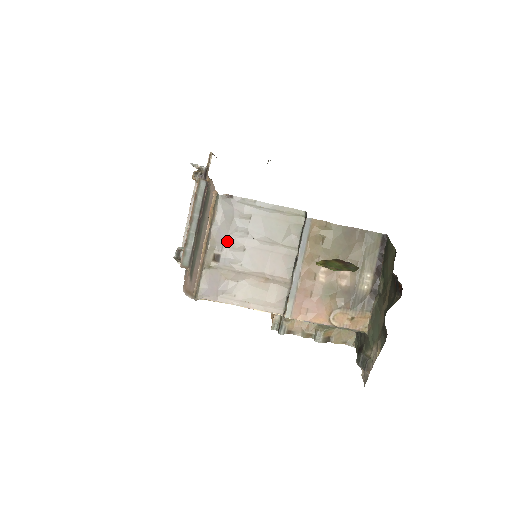
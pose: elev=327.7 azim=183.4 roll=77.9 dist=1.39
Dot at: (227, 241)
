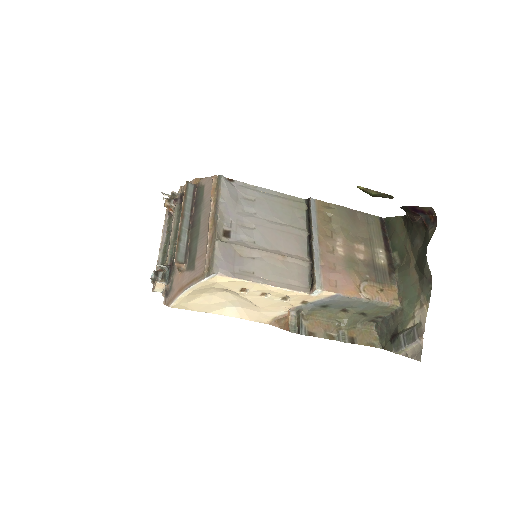
Dot at: (235, 218)
